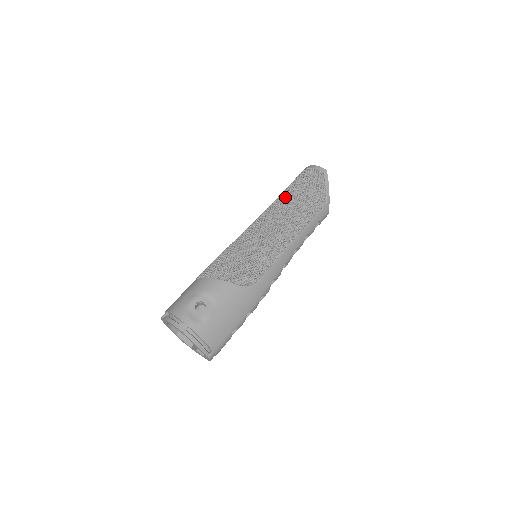
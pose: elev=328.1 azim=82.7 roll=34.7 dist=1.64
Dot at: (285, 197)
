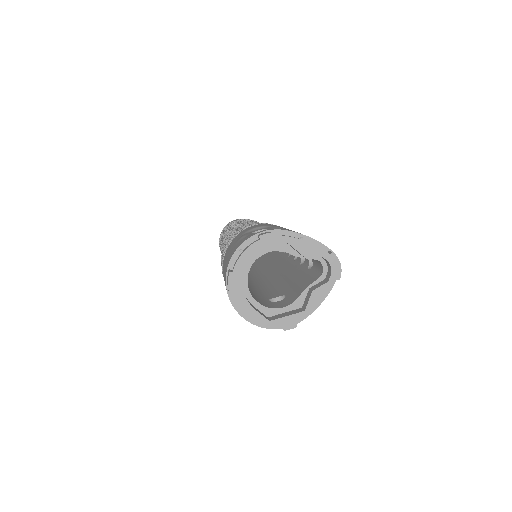
Dot at: occluded
